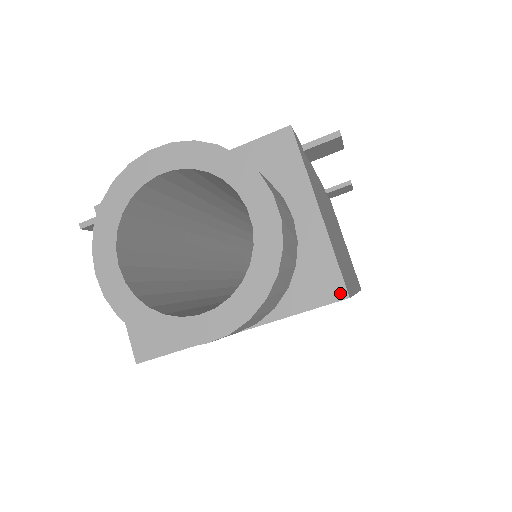
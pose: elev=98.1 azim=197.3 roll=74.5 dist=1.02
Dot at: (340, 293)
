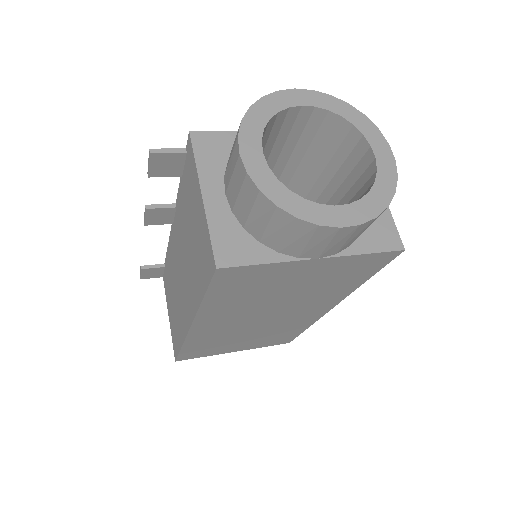
Dot at: (398, 245)
